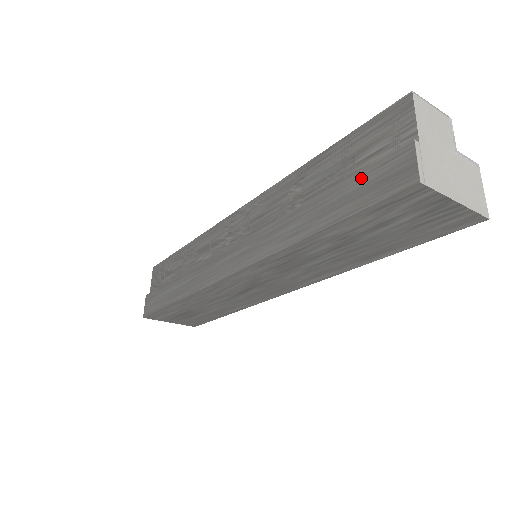
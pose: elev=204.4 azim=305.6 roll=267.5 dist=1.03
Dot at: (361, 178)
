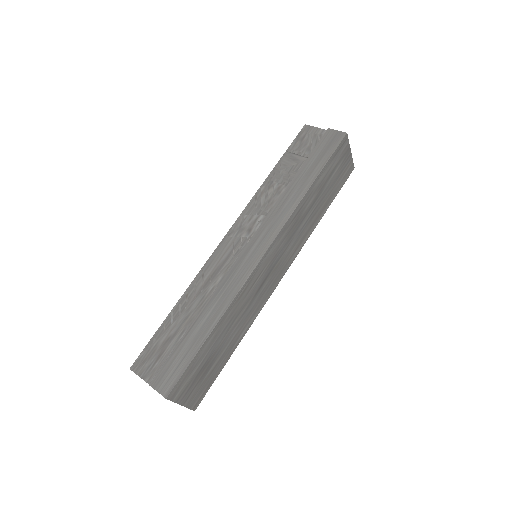
Dot at: (316, 151)
